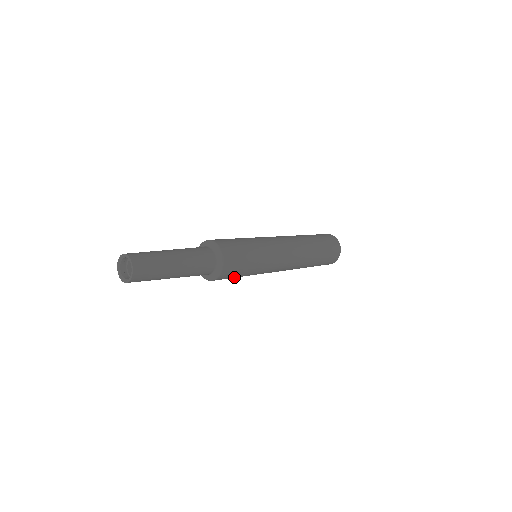
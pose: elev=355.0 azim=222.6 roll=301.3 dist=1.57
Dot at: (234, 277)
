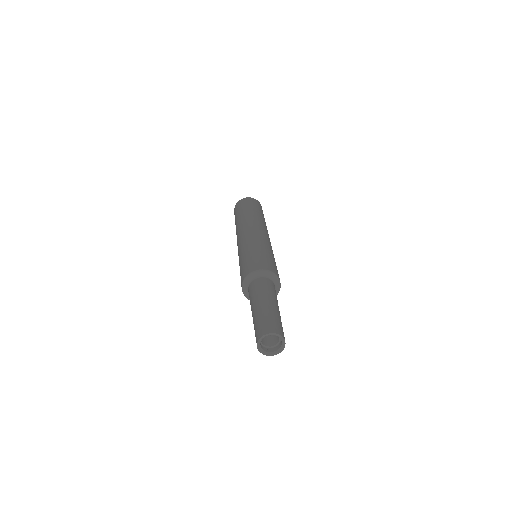
Dot at: occluded
